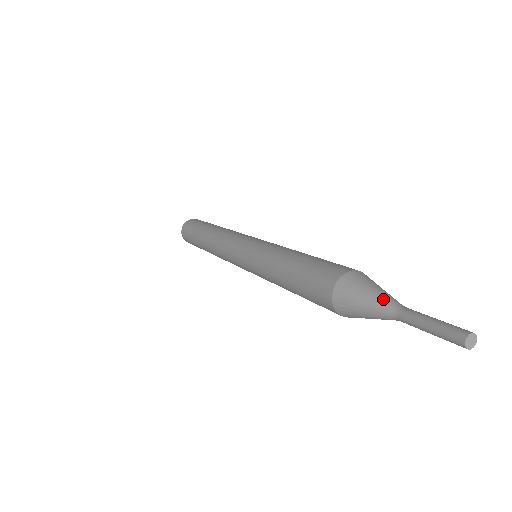
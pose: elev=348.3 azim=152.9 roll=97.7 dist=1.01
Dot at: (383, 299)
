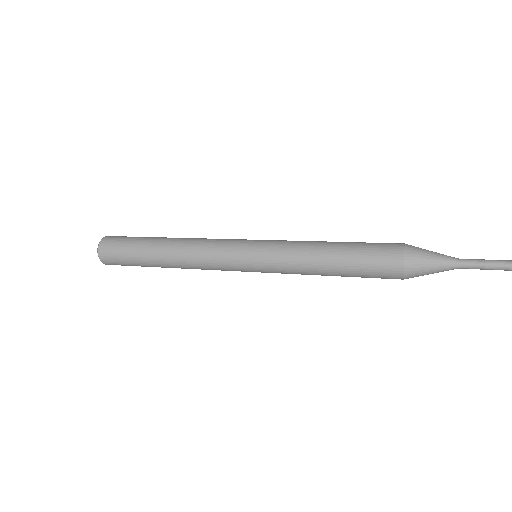
Dot at: (445, 257)
